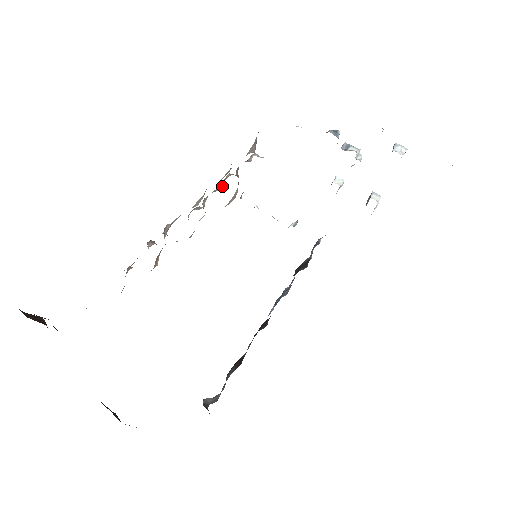
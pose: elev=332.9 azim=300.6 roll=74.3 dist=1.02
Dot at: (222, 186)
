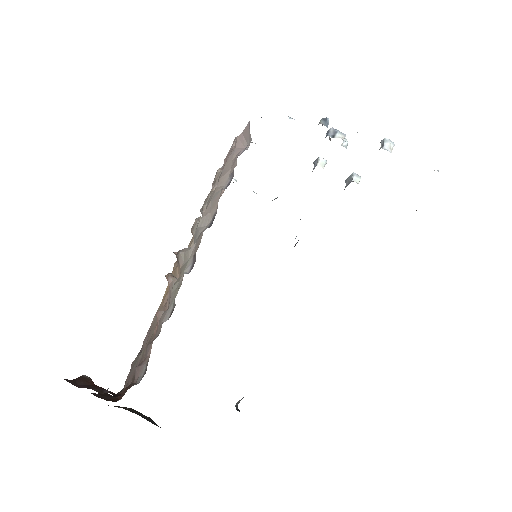
Dot at: occluded
